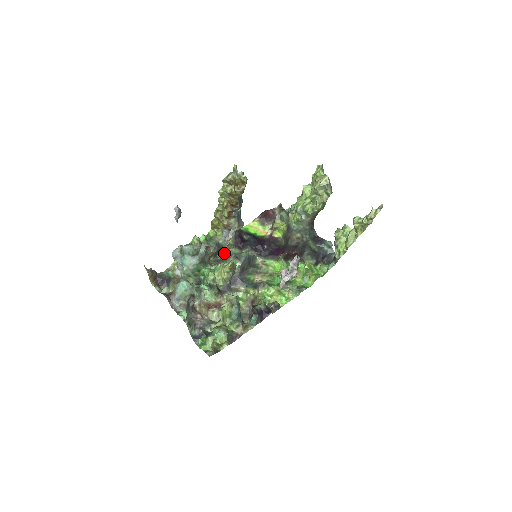
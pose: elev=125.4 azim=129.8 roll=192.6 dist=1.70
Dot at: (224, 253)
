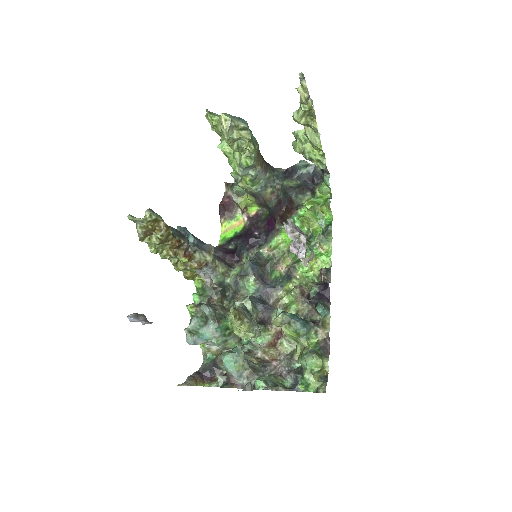
Dot at: (229, 285)
